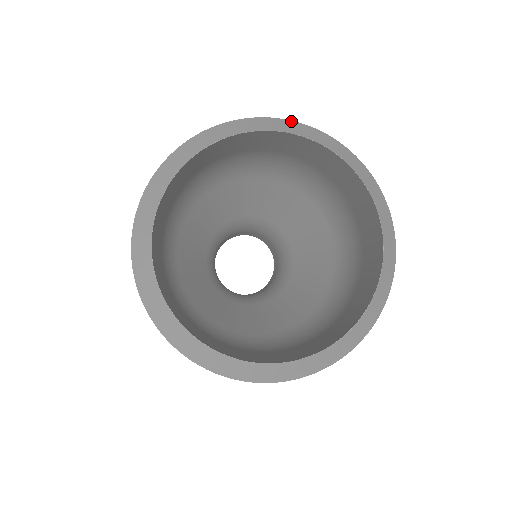
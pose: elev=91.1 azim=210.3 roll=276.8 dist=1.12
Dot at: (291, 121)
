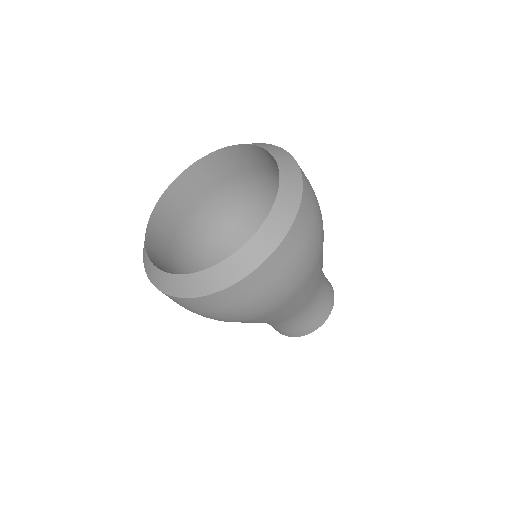
Dot at: (290, 154)
